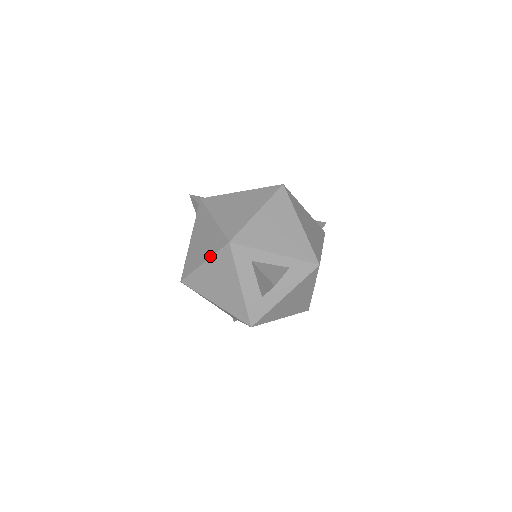
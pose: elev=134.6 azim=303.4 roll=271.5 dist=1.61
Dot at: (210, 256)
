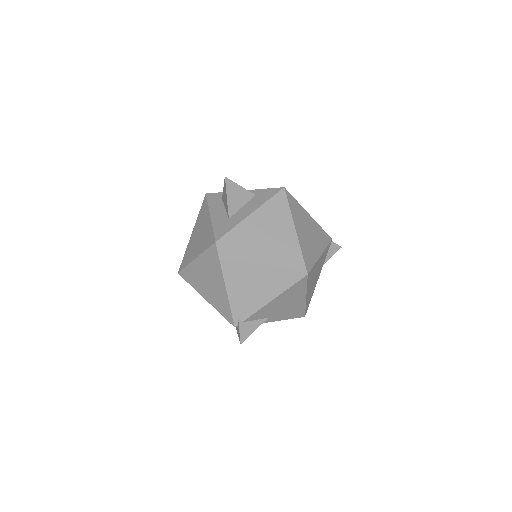
Dot at: (196, 222)
